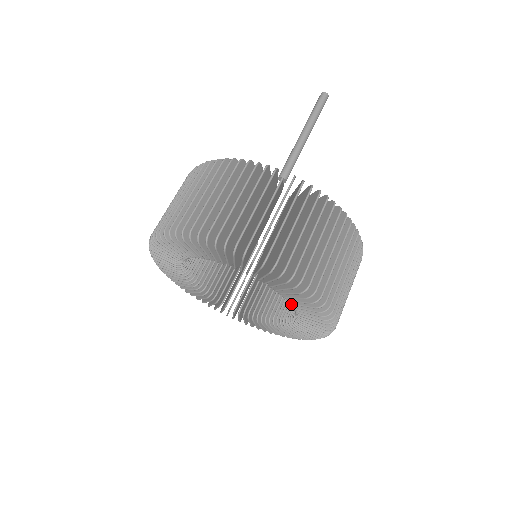
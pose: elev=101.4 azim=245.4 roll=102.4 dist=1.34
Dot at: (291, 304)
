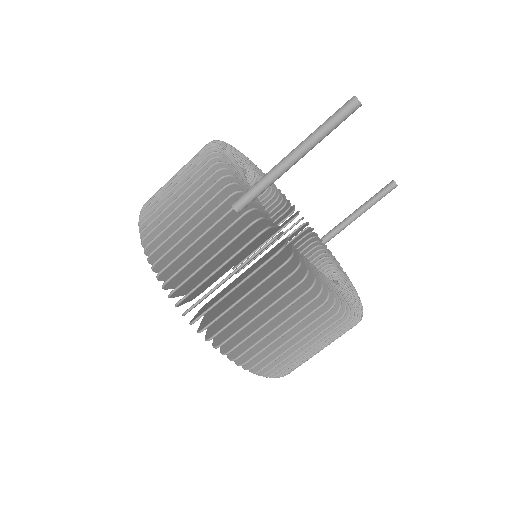
Dot at: occluded
